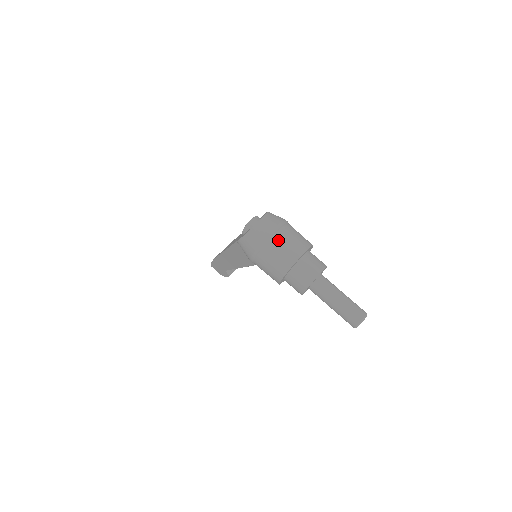
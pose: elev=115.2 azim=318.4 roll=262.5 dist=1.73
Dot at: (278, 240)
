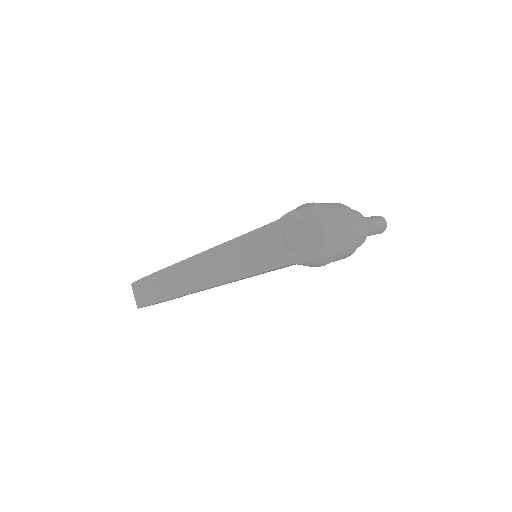
Dot at: (346, 228)
